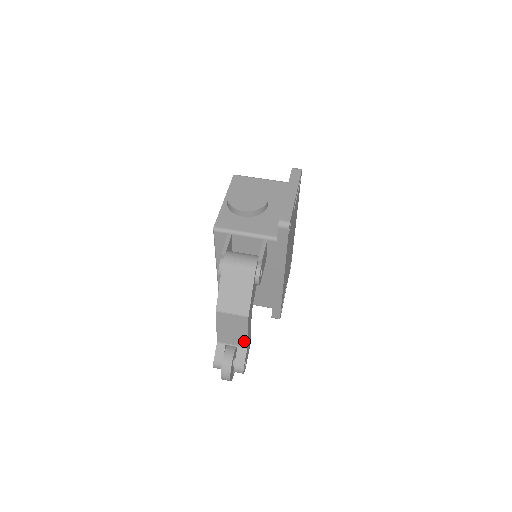
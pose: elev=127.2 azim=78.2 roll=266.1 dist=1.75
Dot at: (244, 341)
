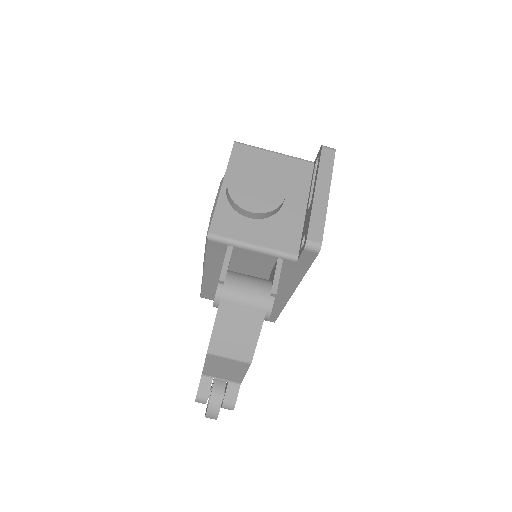
Dot at: (238, 379)
